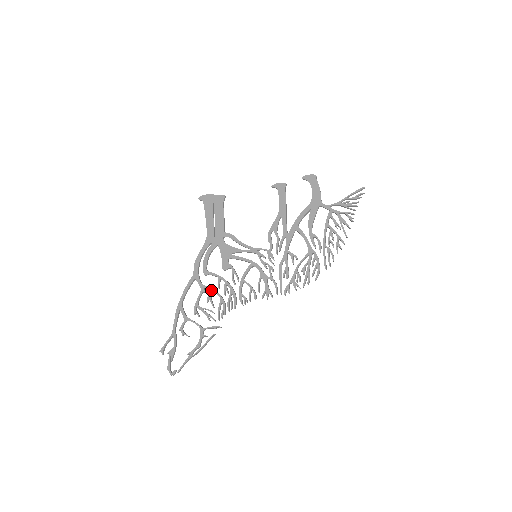
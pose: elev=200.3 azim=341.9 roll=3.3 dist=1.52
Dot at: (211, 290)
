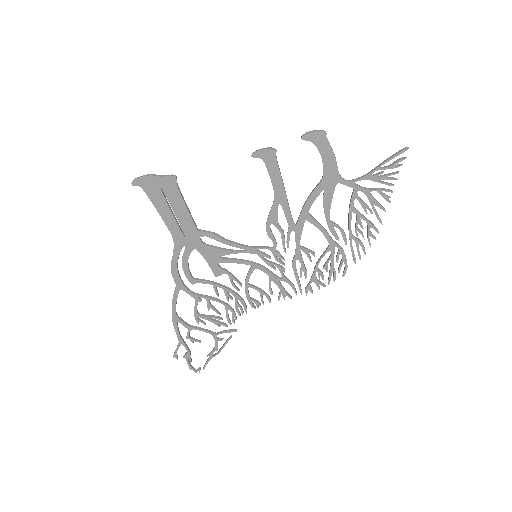
Dot at: (209, 299)
